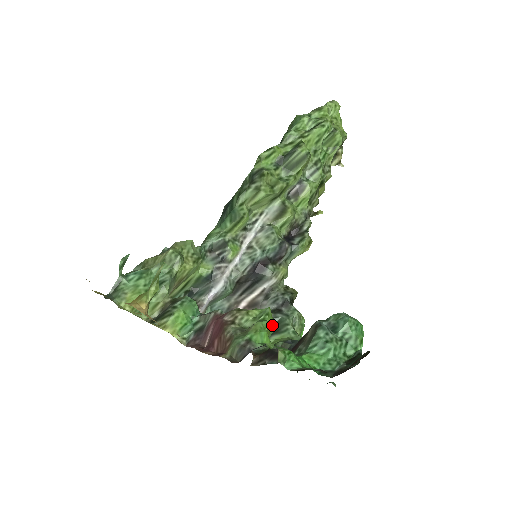
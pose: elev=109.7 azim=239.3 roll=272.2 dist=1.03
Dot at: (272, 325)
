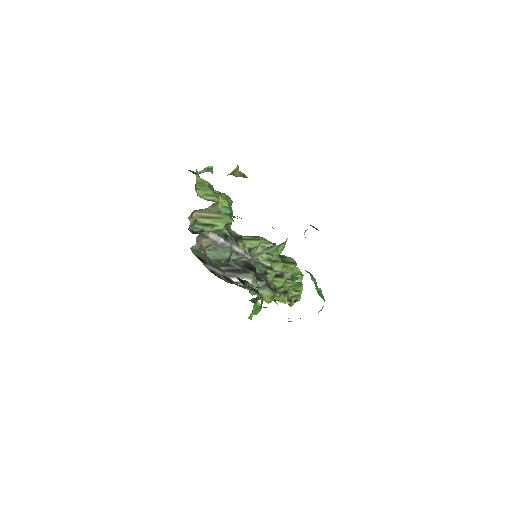
Dot at: occluded
